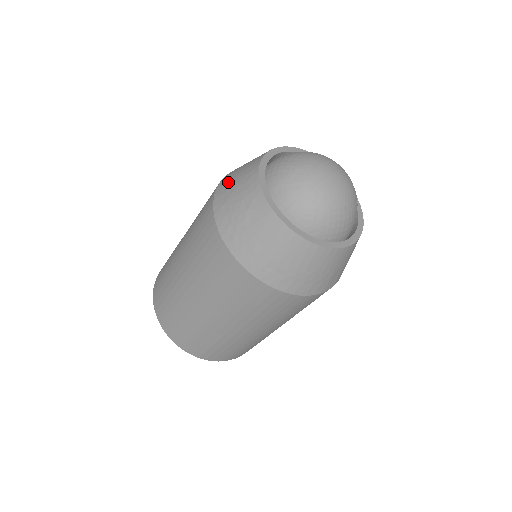
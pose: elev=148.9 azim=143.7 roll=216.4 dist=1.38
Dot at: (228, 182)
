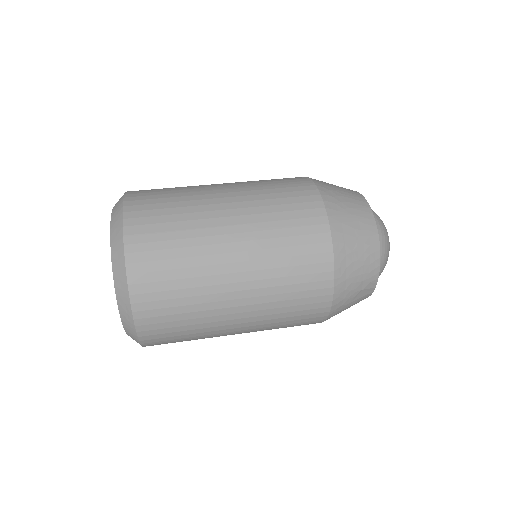
Dot at: (349, 252)
